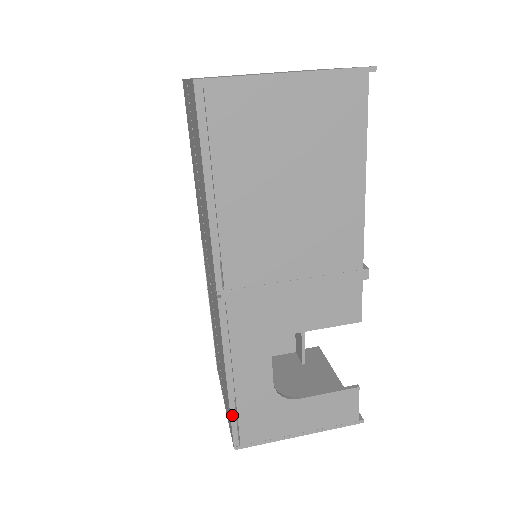
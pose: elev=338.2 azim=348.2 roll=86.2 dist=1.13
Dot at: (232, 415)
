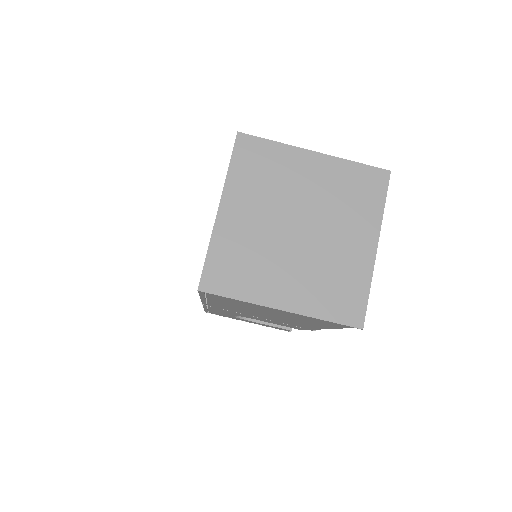
Dot at: (205, 310)
